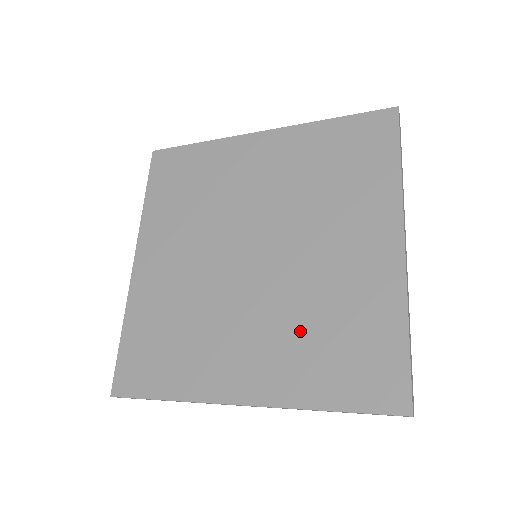
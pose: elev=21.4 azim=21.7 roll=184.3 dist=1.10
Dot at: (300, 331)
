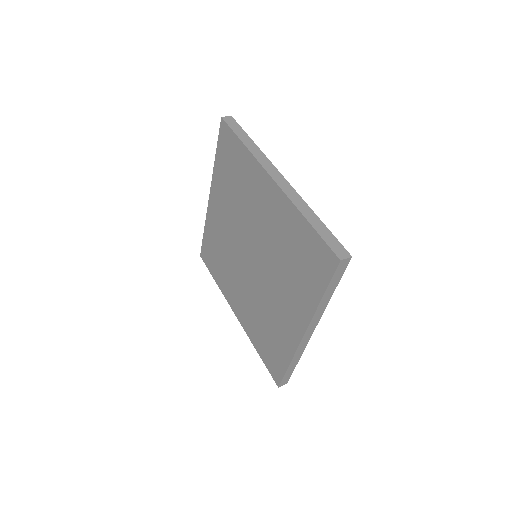
Dot at: (257, 316)
